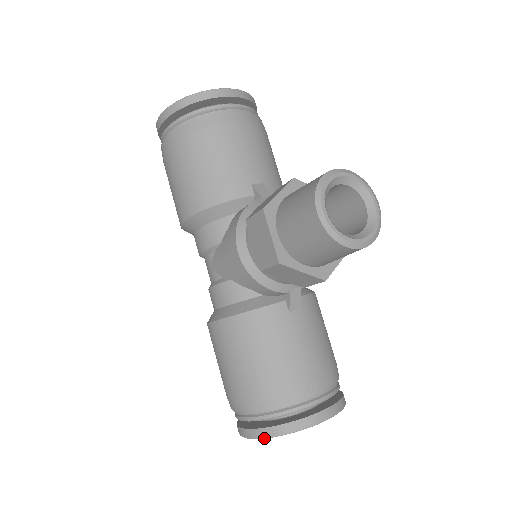
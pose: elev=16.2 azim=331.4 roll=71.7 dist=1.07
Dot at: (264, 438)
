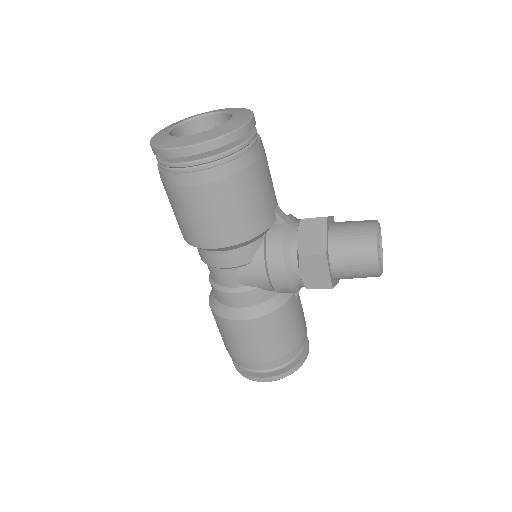
Dot at: occluded
